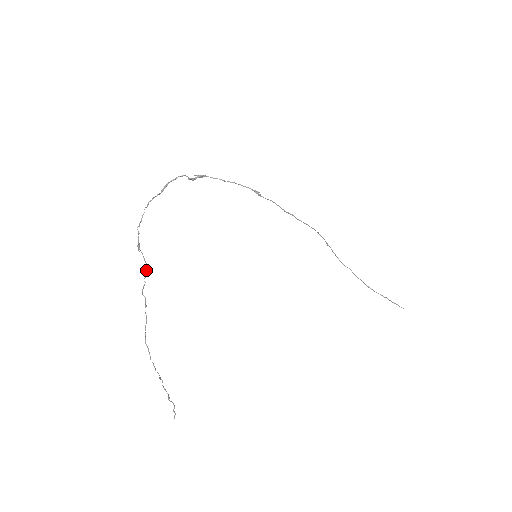
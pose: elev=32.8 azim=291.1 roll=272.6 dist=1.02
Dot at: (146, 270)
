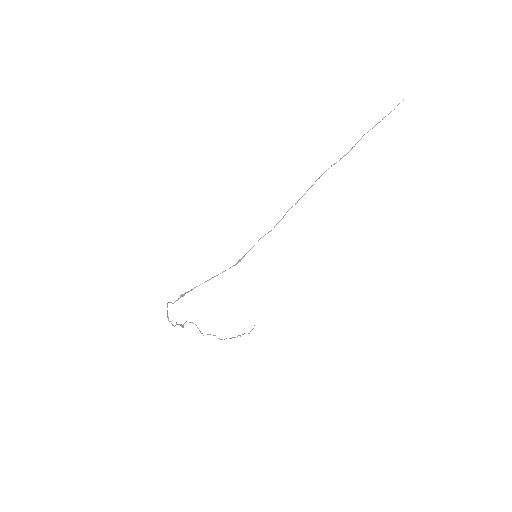
Dot at: occluded
